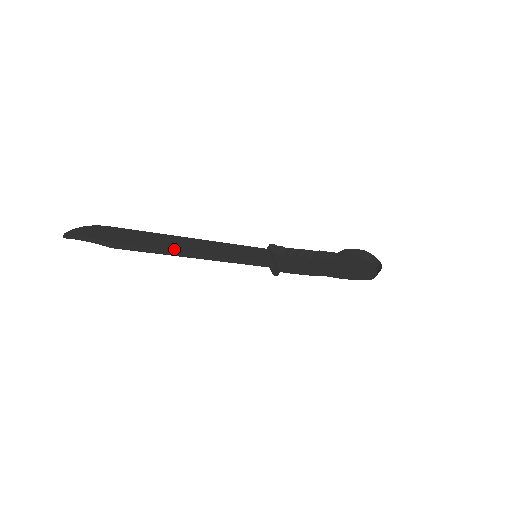
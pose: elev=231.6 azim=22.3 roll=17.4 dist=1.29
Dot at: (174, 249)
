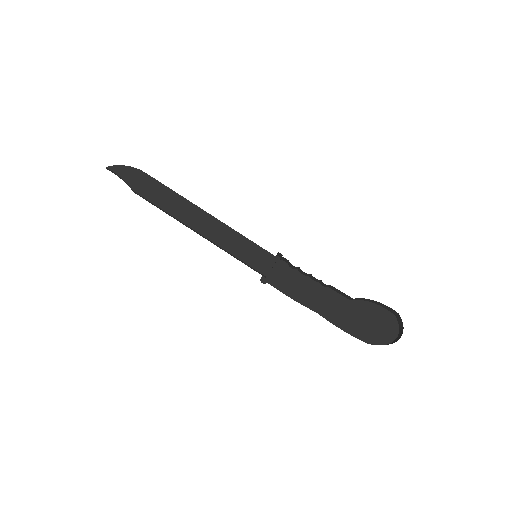
Dot at: (179, 216)
